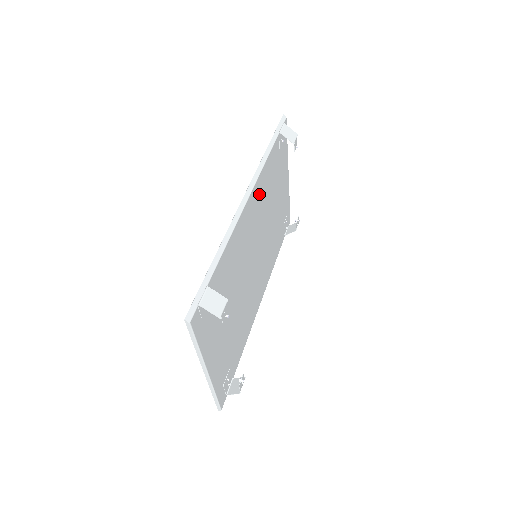
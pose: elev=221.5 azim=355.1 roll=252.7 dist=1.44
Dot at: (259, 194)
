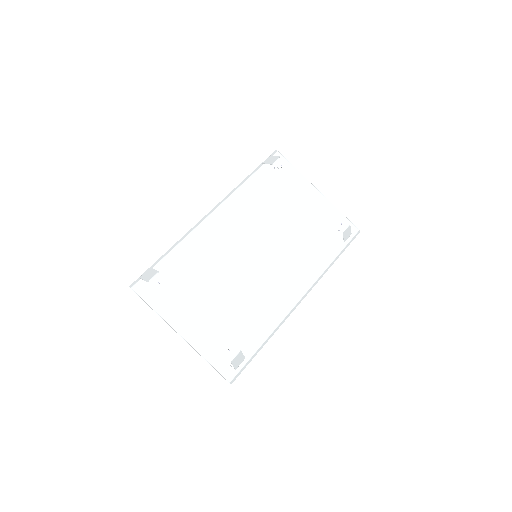
Dot at: (237, 209)
